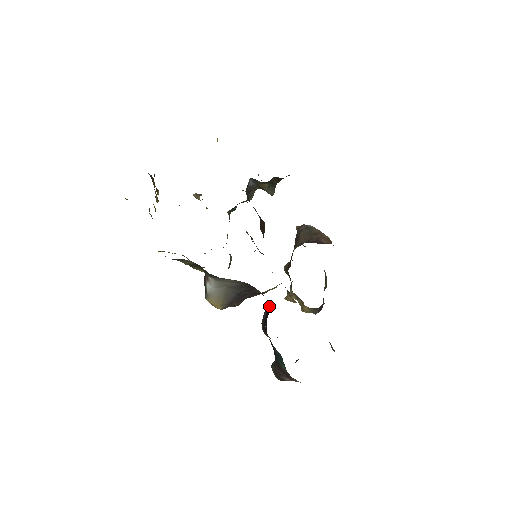
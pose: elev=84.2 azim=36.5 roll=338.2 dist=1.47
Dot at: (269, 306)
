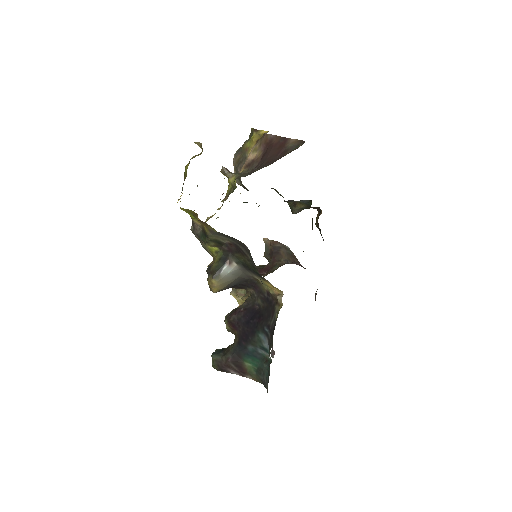
Dot at: (256, 306)
